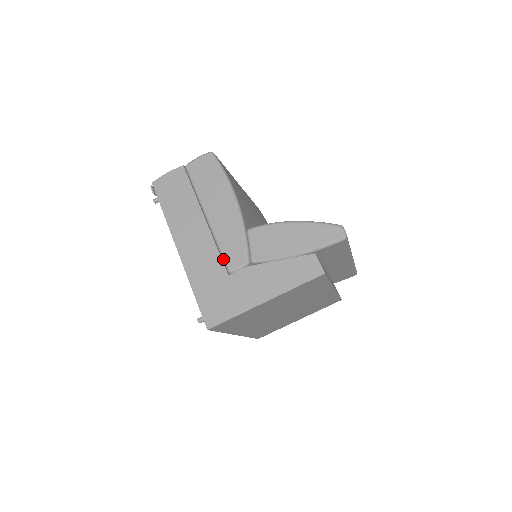
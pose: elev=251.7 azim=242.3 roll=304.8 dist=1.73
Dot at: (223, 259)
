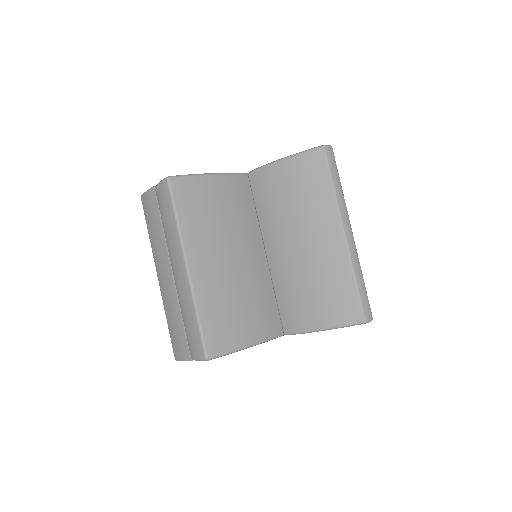
Dot at: occluded
